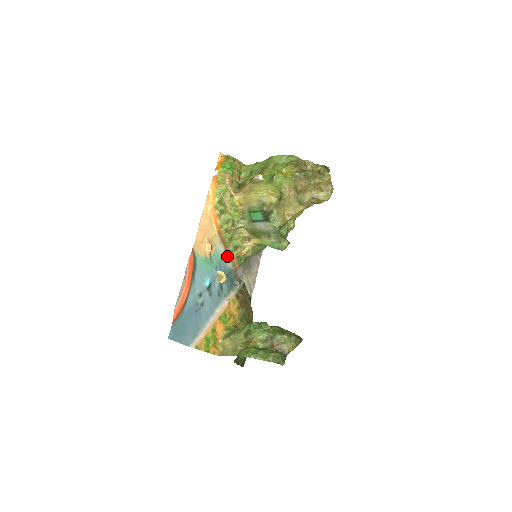
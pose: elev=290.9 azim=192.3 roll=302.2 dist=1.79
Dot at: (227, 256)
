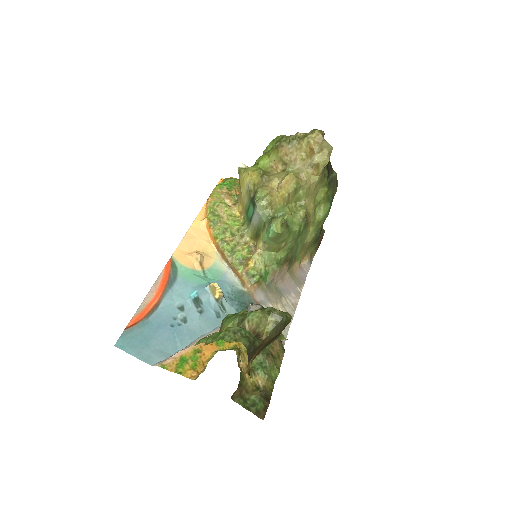
Dot at: (234, 275)
